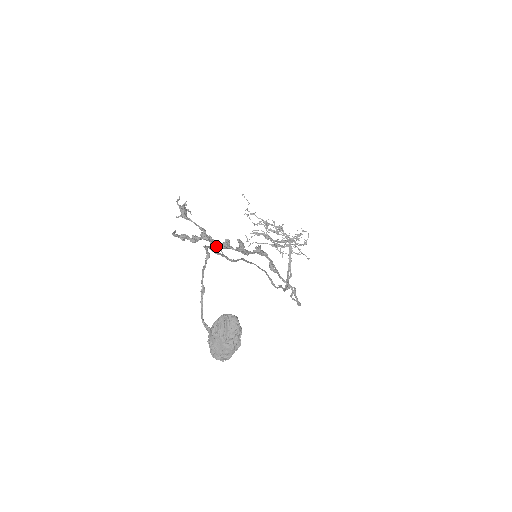
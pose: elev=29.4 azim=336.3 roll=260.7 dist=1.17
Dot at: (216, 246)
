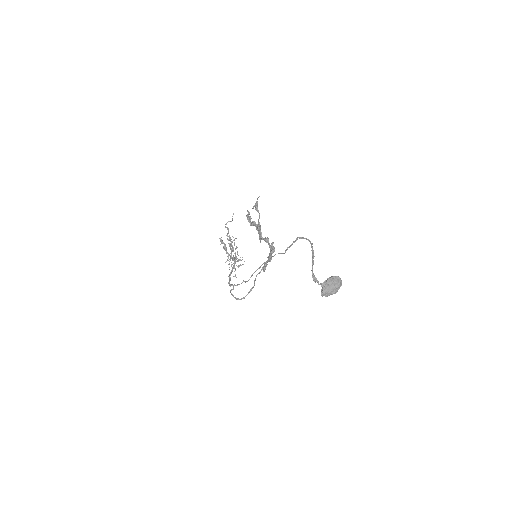
Dot at: (262, 237)
